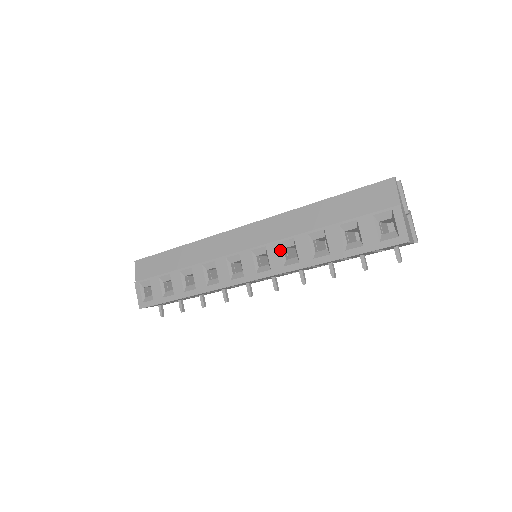
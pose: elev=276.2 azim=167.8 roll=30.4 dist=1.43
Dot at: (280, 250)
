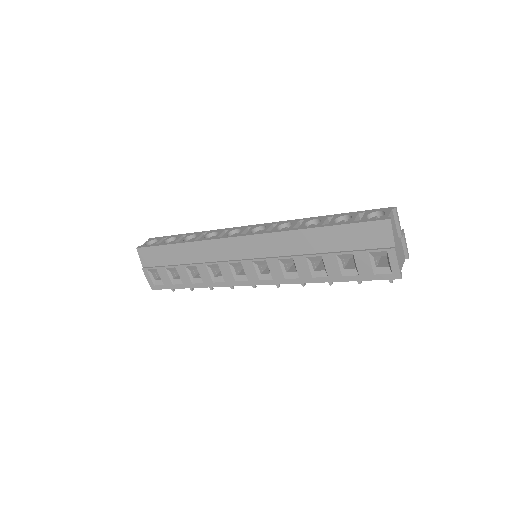
Dot at: (280, 266)
